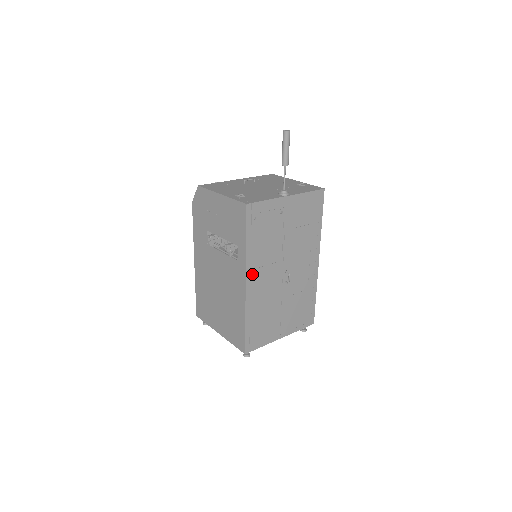
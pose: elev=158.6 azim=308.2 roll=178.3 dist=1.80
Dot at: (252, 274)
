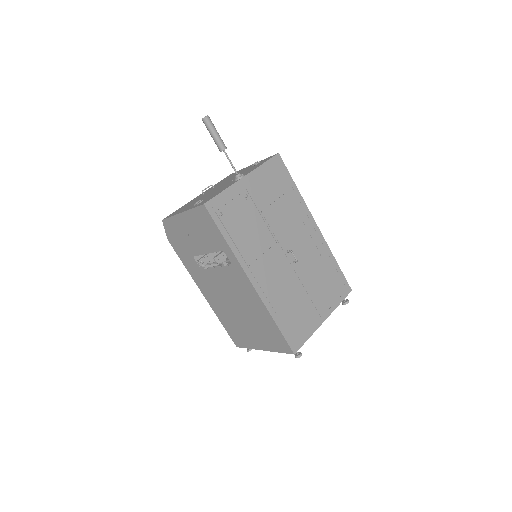
Dot at: (252, 270)
